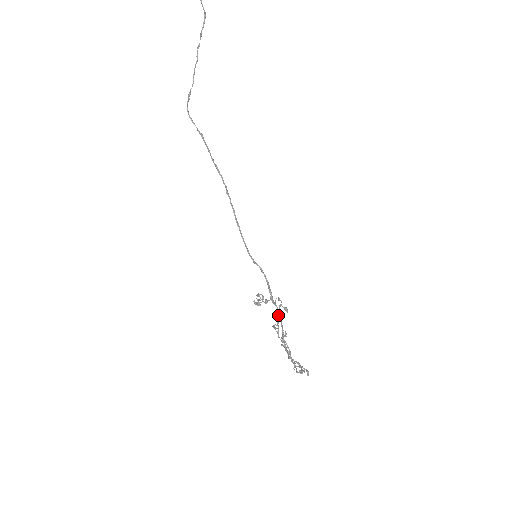
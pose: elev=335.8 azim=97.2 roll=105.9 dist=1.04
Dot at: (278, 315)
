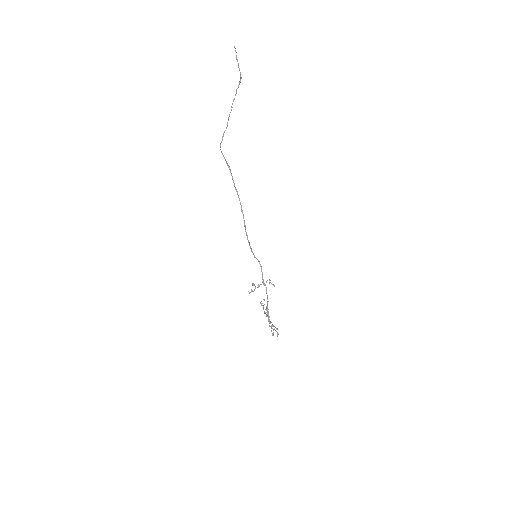
Dot at: (266, 293)
